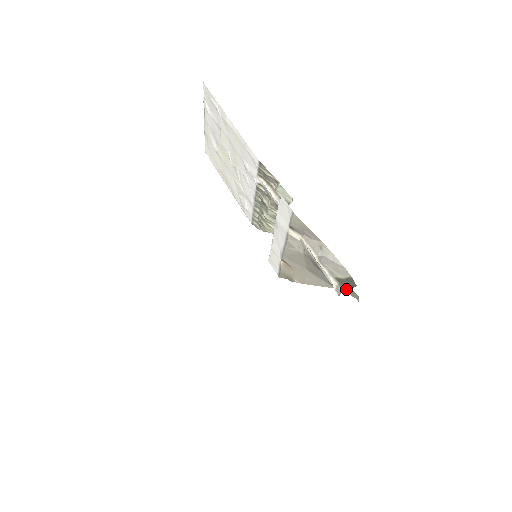
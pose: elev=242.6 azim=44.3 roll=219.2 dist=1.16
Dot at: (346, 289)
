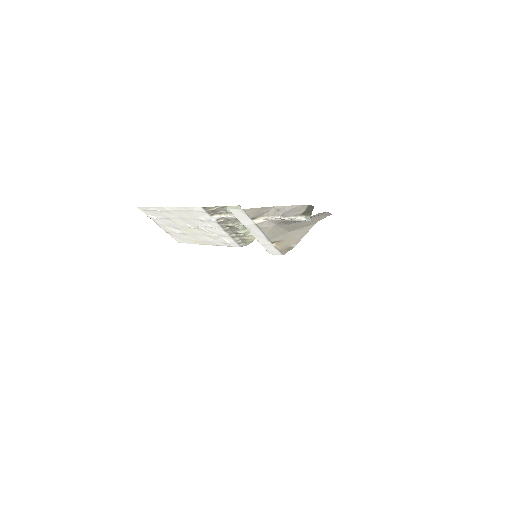
Dot at: (311, 213)
